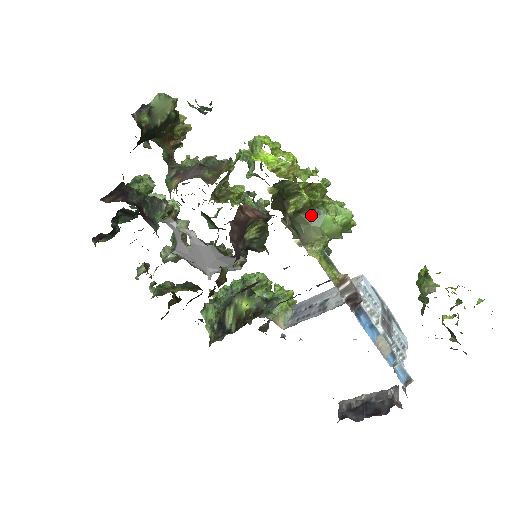
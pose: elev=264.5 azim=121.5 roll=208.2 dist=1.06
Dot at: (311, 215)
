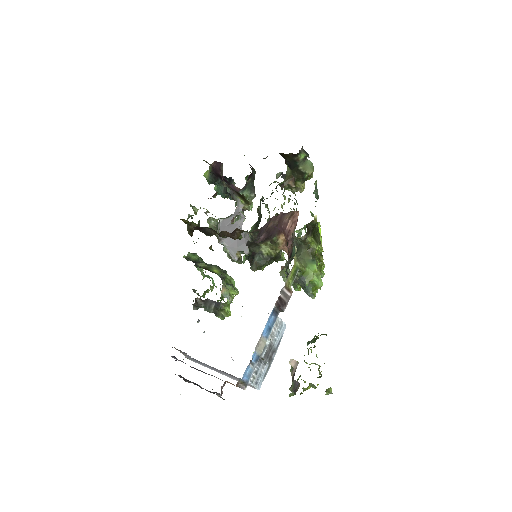
Dot at: (310, 256)
